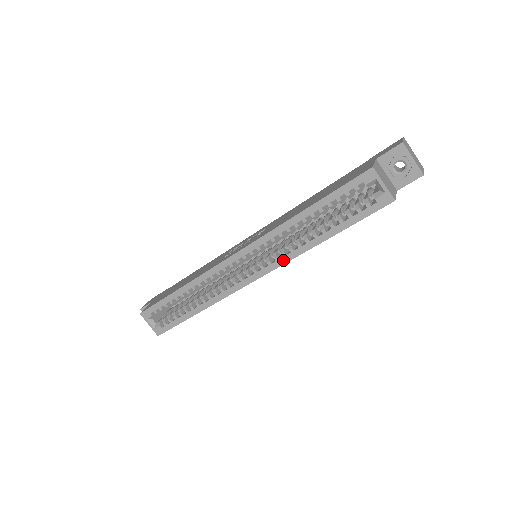
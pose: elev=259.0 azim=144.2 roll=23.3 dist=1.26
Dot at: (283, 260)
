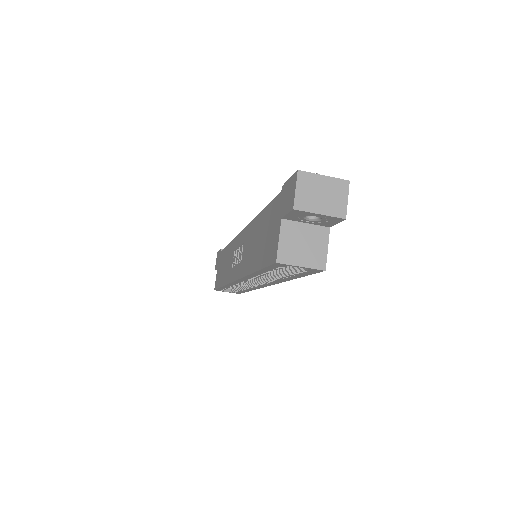
Dot at: (274, 283)
